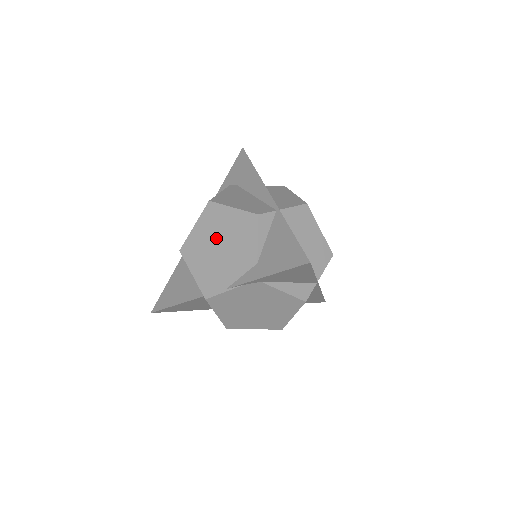
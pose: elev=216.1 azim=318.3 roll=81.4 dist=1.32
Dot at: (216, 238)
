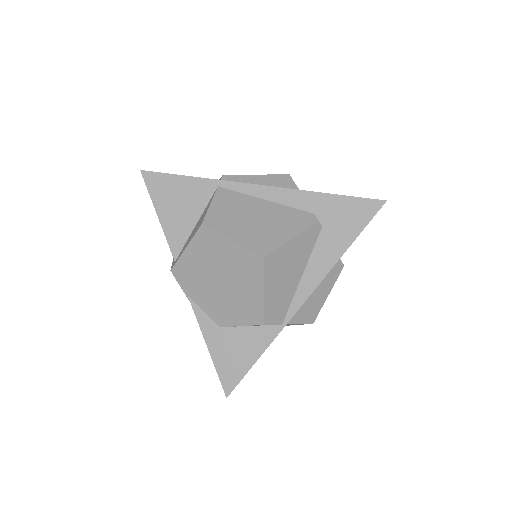
Dot at: (228, 275)
